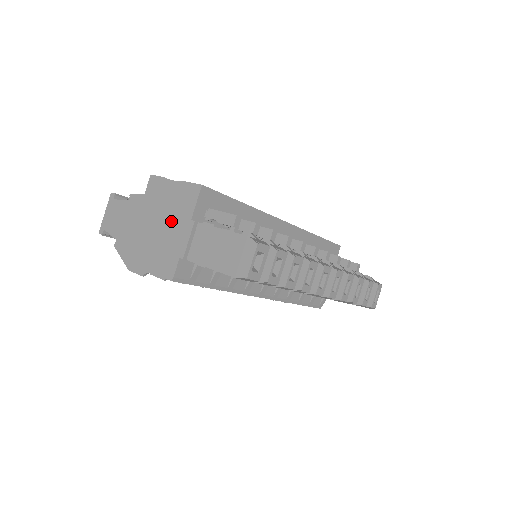
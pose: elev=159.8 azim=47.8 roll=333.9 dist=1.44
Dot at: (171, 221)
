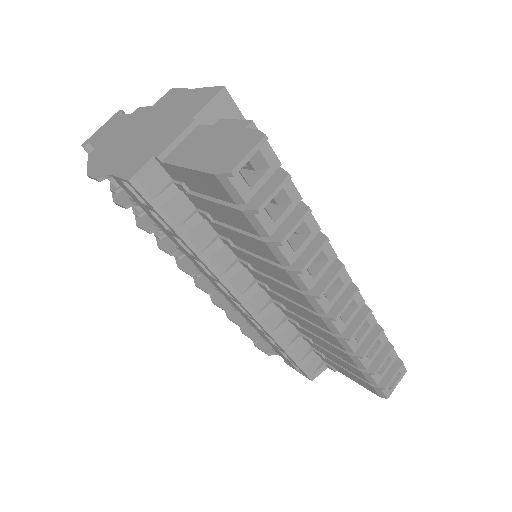
Dot at: (167, 123)
